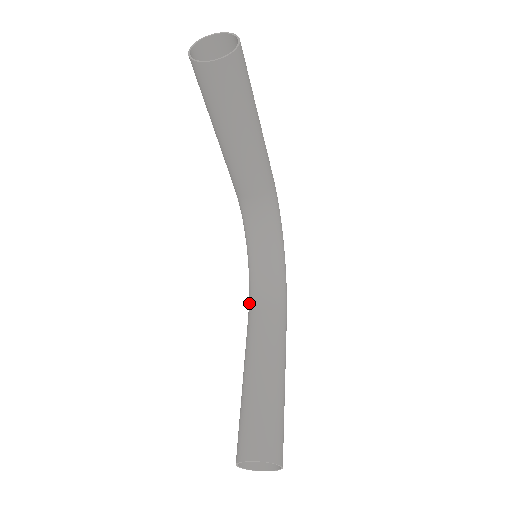
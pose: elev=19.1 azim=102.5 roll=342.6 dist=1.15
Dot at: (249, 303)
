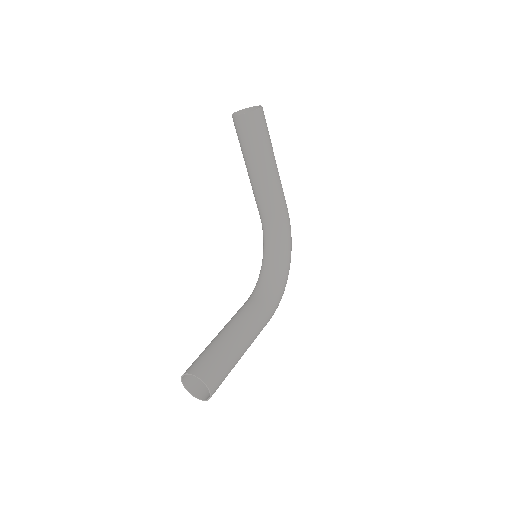
Dot at: occluded
